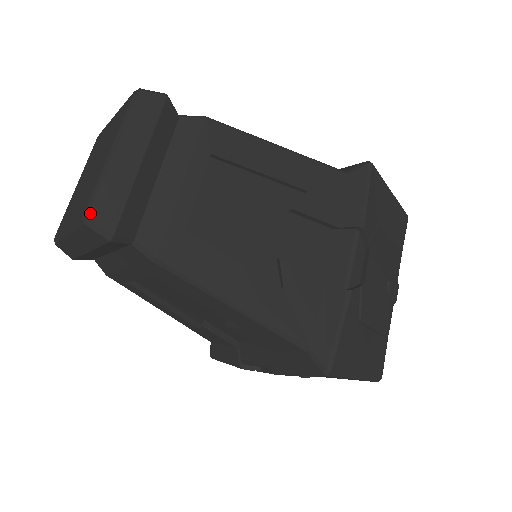
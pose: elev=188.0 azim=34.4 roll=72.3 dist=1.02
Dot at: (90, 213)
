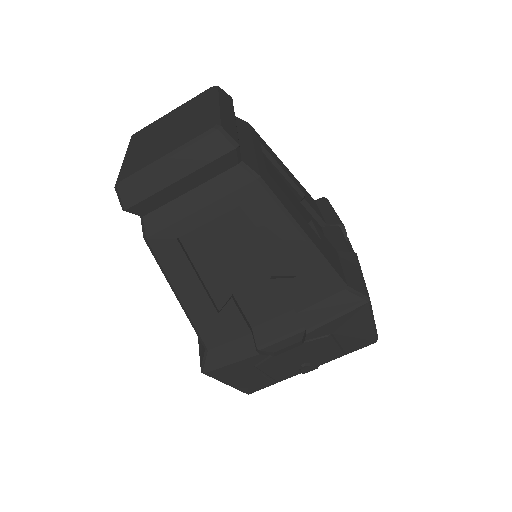
Dot at: (221, 124)
